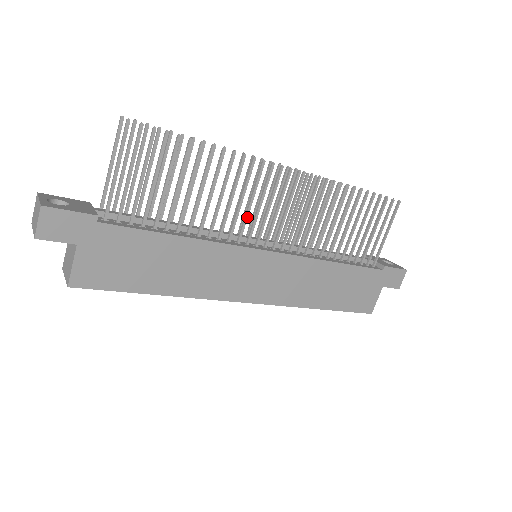
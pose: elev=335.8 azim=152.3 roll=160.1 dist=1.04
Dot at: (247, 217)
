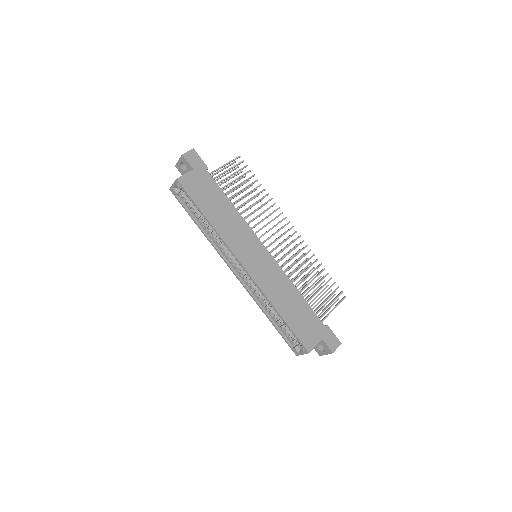
Dot at: (263, 227)
